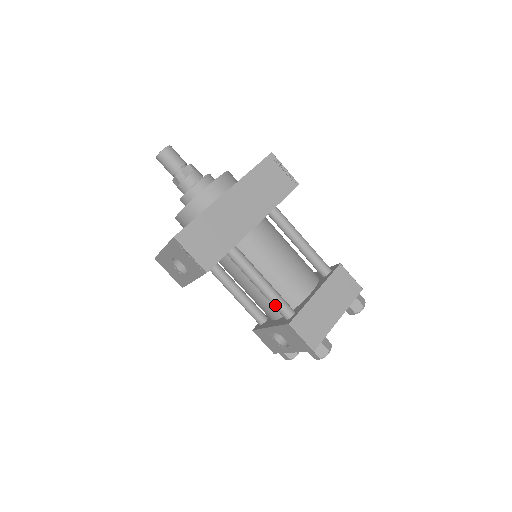
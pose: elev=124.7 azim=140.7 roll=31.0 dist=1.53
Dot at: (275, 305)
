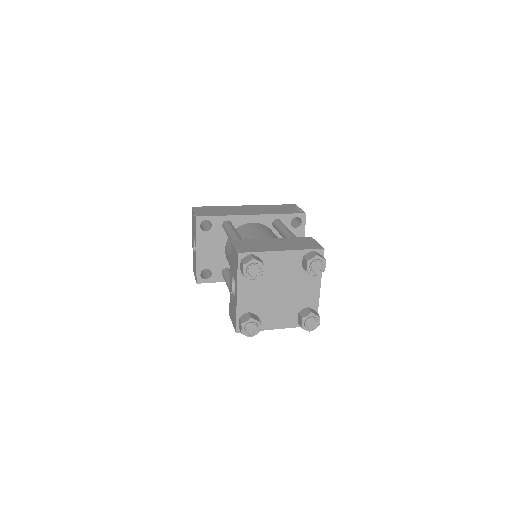
Dot at: occluded
